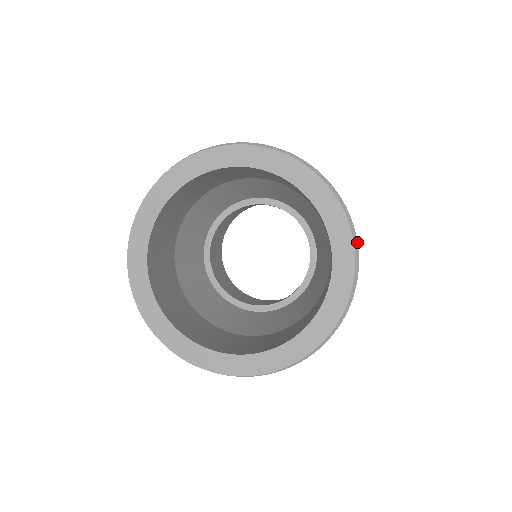
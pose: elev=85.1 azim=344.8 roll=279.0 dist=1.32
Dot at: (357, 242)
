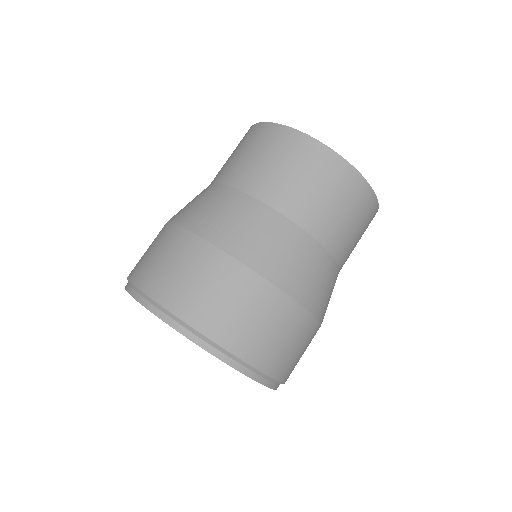
Dot at: (241, 360)
